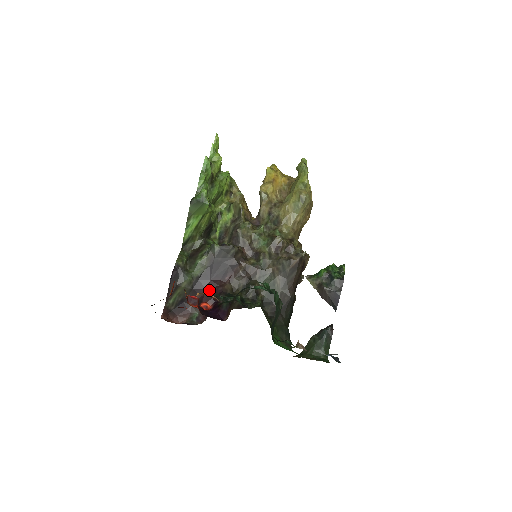
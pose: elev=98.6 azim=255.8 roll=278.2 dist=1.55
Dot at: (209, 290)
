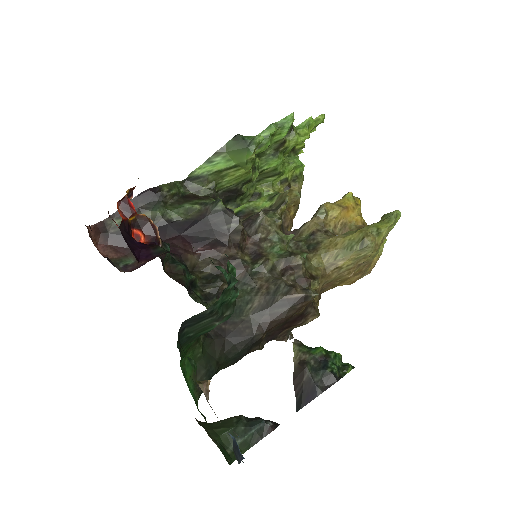
Dot at: occluded
